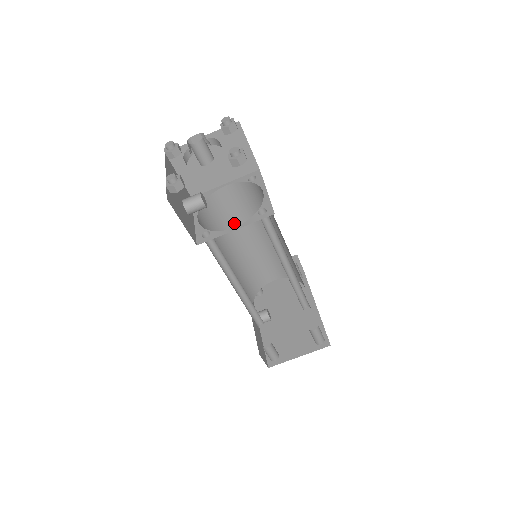
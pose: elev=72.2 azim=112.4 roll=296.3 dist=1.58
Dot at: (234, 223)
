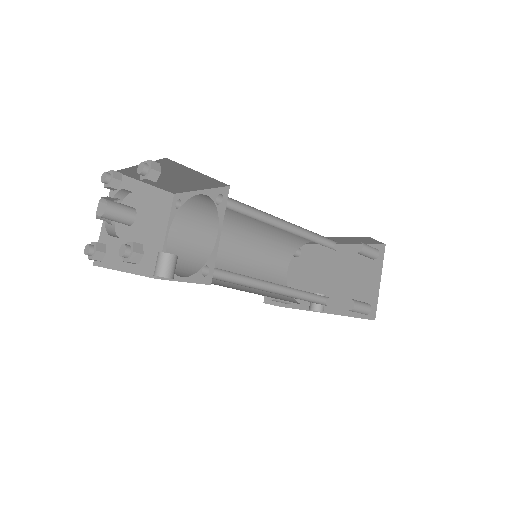
Dot at: occluded
